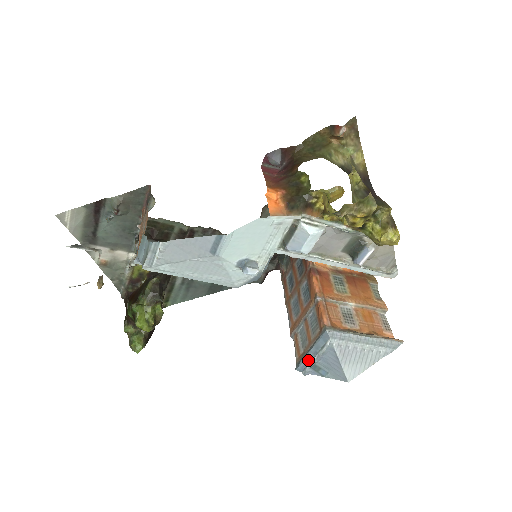
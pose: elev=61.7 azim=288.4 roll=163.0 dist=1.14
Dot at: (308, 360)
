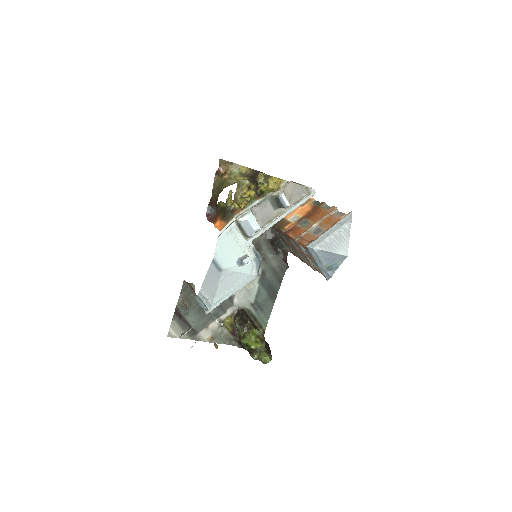
Dot at: (323, 269)
